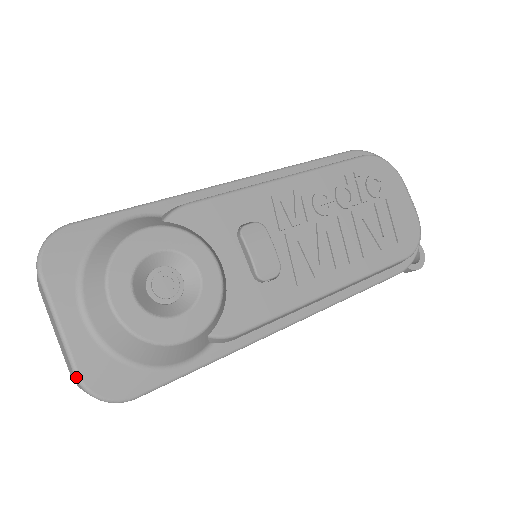
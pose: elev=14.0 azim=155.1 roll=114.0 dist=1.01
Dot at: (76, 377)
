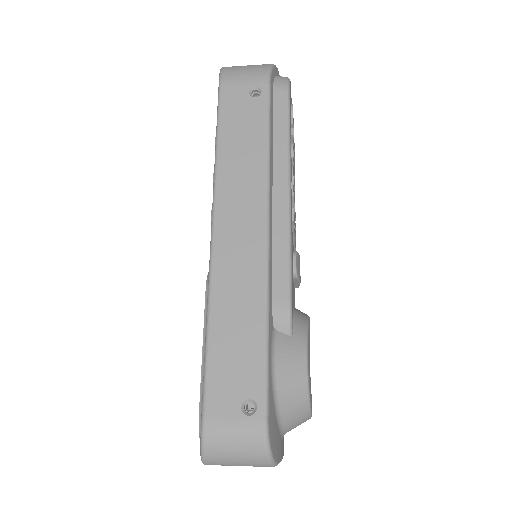
Dot at: occluded
